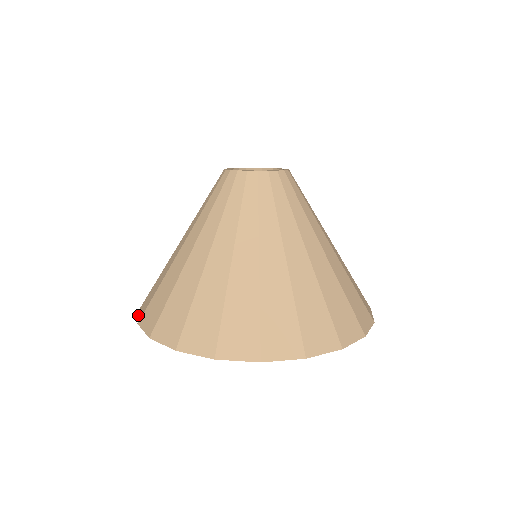
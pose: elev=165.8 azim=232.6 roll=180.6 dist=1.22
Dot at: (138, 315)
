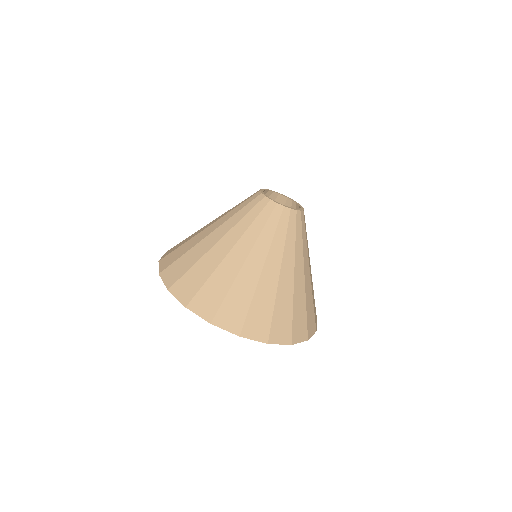
Dot at: (163, 280)
